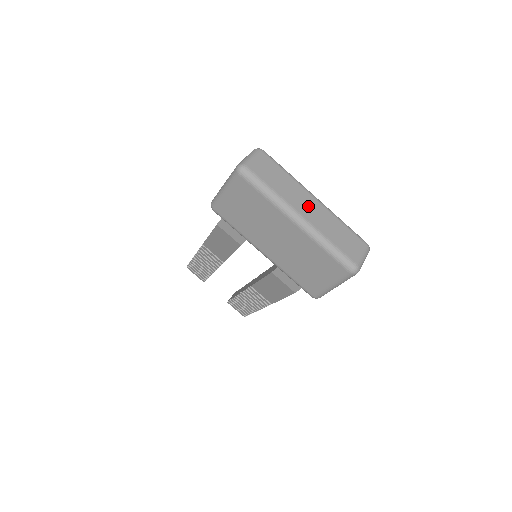
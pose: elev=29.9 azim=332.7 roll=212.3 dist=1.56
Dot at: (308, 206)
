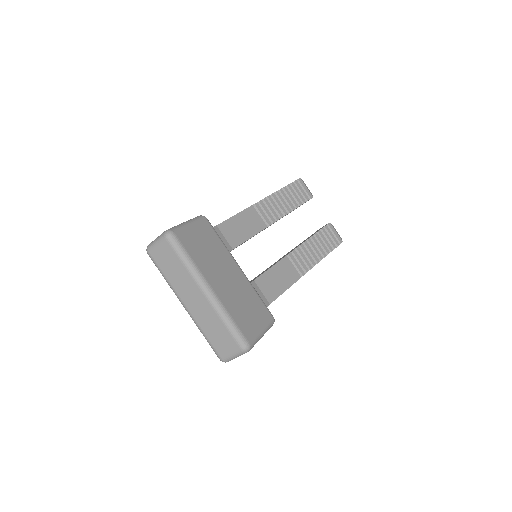
Dot at: (194, 299)
